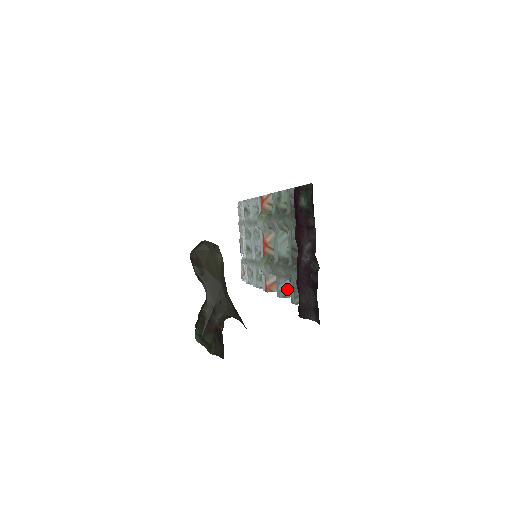
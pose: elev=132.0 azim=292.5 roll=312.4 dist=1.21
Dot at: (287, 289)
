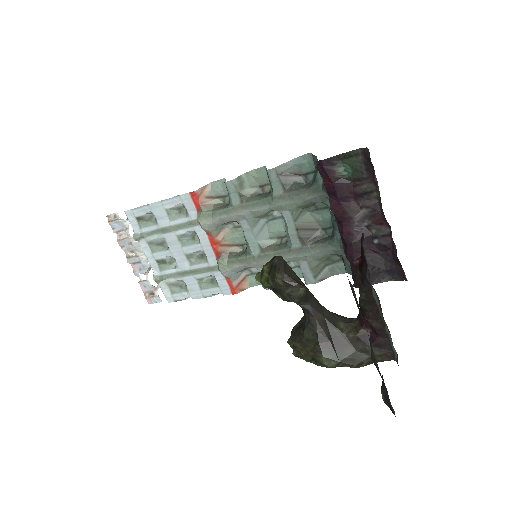
Dot at: occluded
